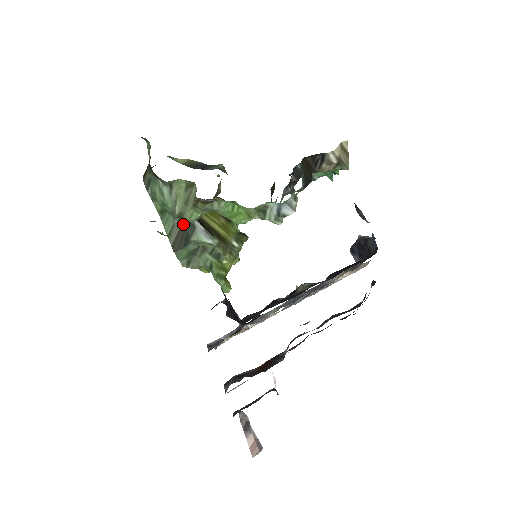
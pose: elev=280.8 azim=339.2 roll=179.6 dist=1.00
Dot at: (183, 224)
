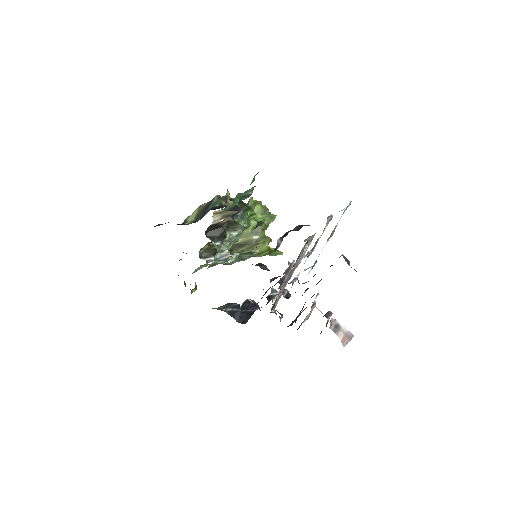
Dot at: occluded
